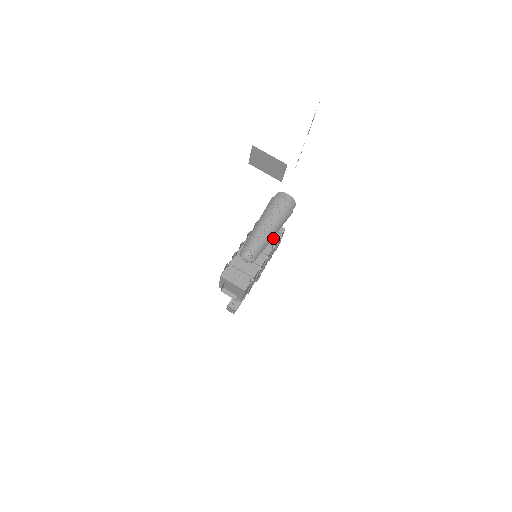
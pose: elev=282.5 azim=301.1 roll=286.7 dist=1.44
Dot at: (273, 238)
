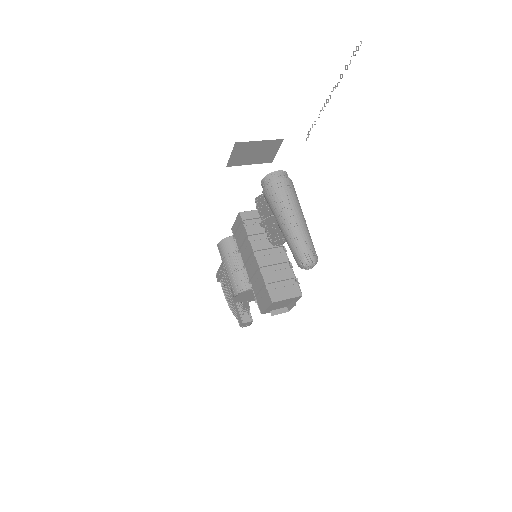
Dot at: occluded
